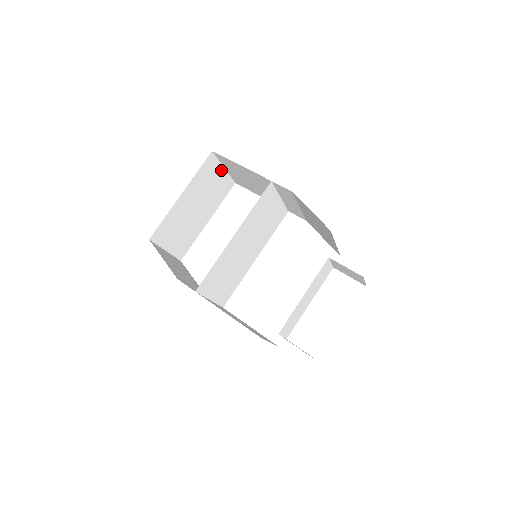
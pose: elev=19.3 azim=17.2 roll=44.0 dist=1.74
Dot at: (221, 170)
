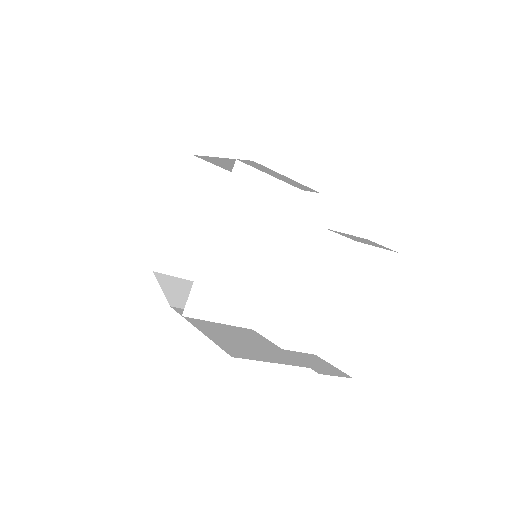
Dot at: (221, 173)
